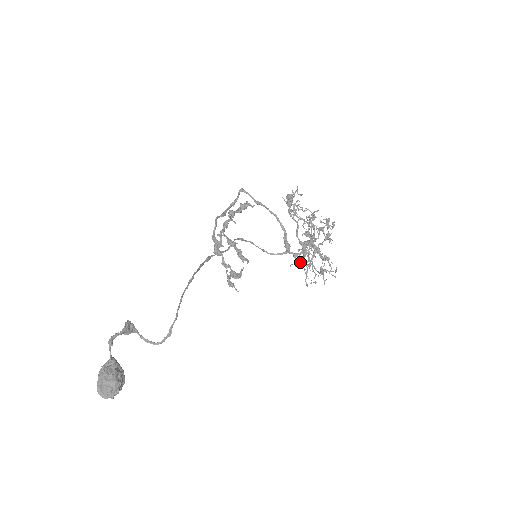
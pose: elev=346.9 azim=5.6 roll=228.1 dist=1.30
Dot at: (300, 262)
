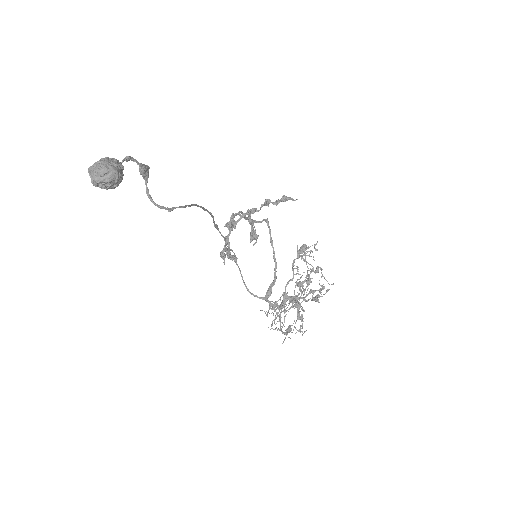
Dot at: occluded
